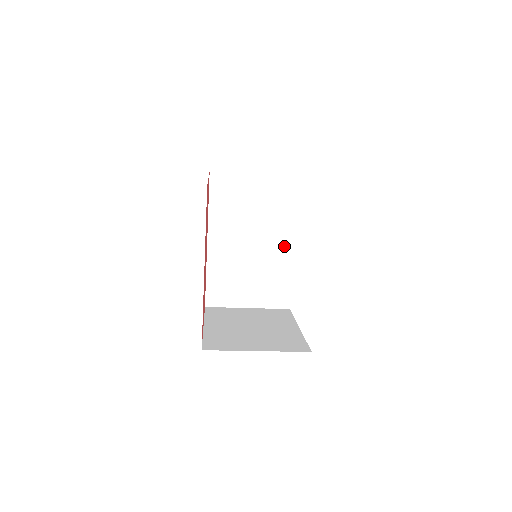
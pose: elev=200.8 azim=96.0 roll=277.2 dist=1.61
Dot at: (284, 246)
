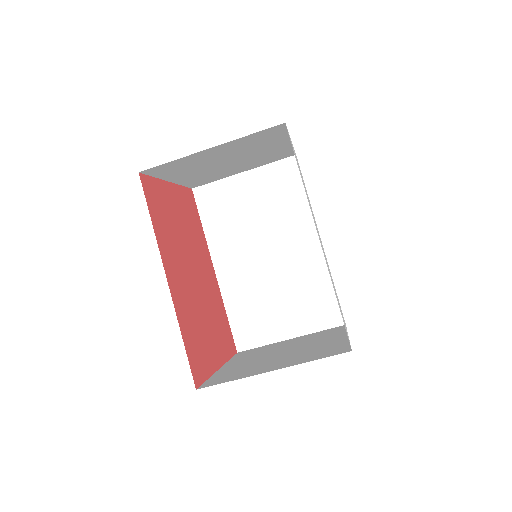
Dot at: (308, 245)
